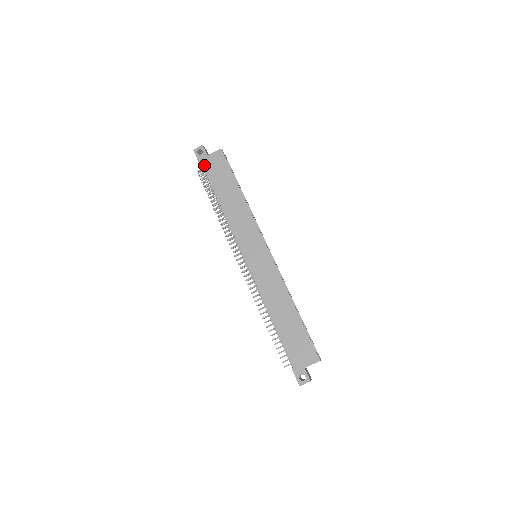
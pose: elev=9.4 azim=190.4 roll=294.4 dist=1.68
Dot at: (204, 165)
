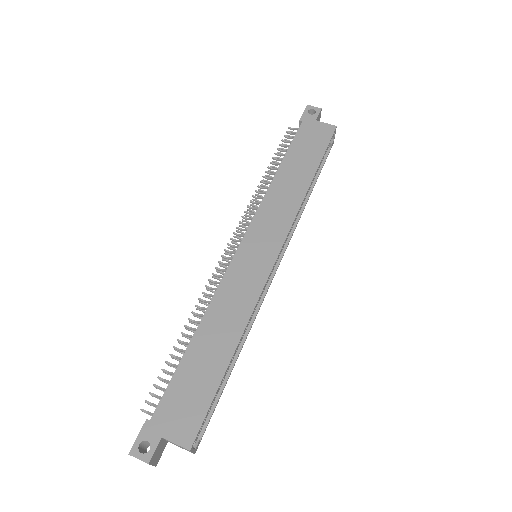
Dot at: (303, 125)
